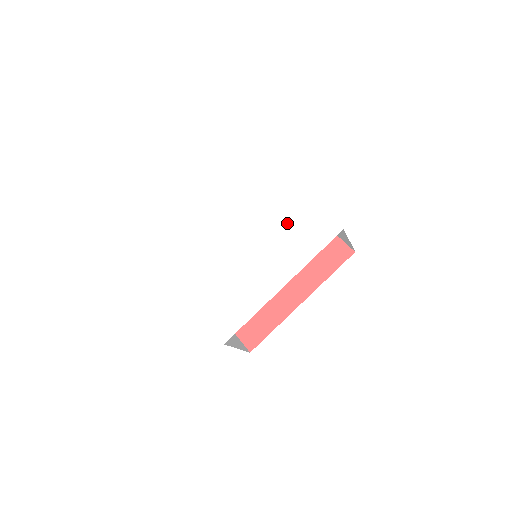
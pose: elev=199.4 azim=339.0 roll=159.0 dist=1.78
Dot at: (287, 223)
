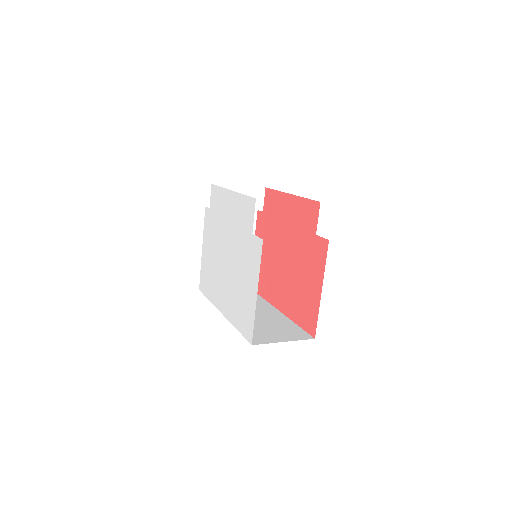
Dot at: (242, 285)
